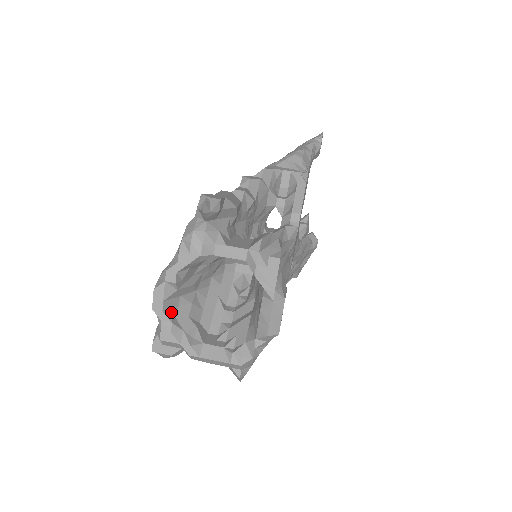
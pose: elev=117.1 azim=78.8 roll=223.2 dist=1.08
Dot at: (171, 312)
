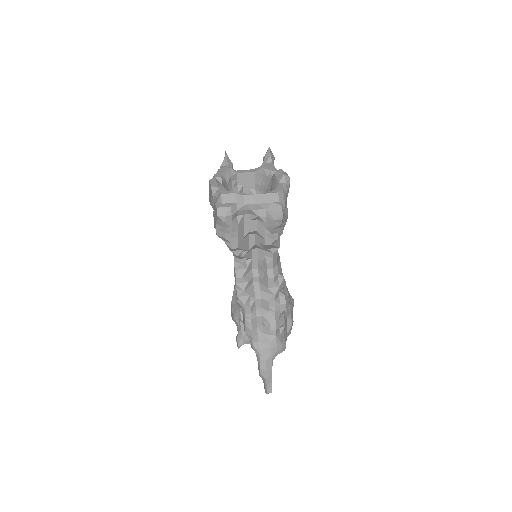
Dot at: occluded
